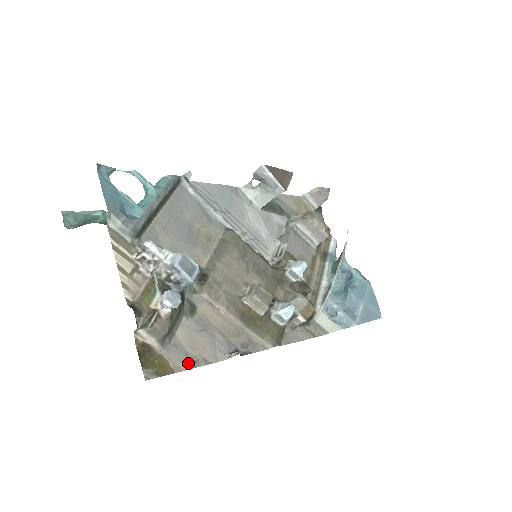
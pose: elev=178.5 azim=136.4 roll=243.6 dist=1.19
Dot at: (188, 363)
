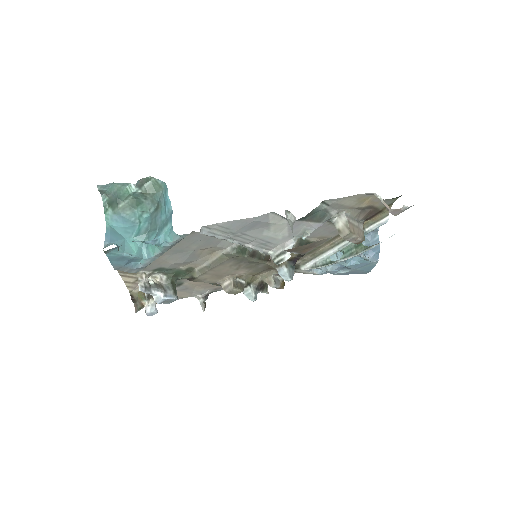
Dot at: occluded
